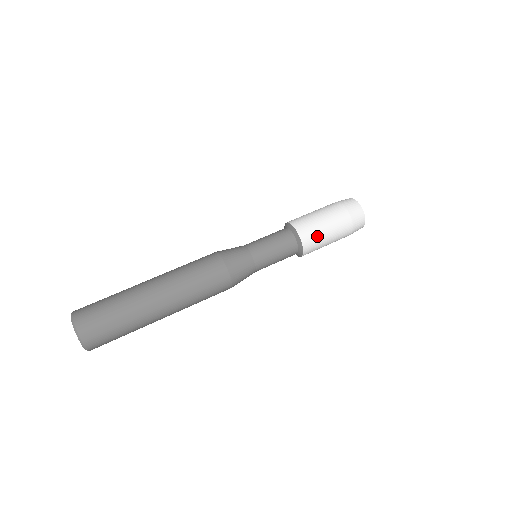
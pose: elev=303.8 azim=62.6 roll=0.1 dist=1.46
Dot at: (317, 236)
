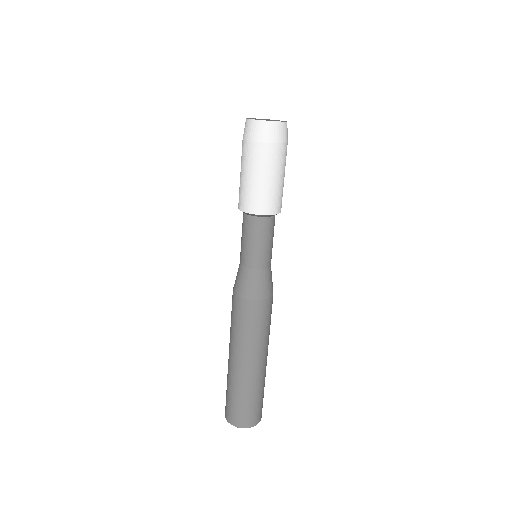
Dot at: (278, 194)
